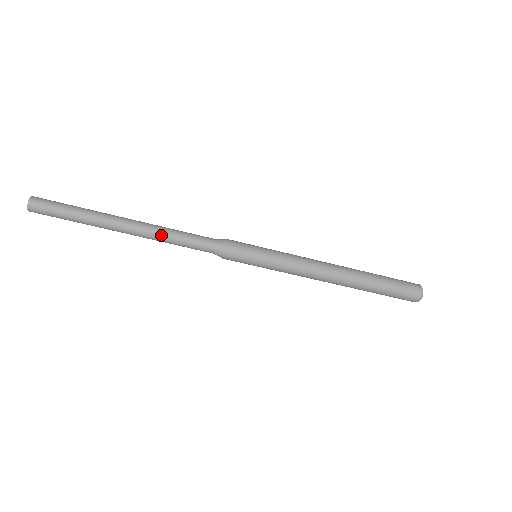
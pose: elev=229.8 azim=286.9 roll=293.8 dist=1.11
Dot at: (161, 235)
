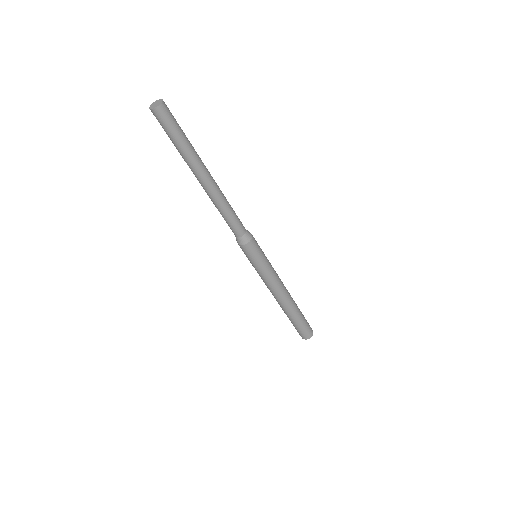
Dot at: (225, 198)
